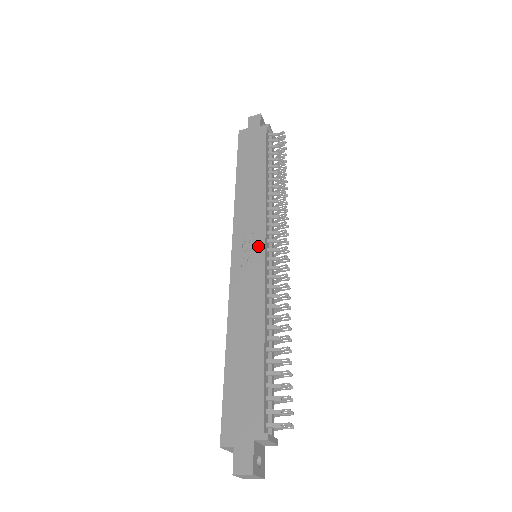
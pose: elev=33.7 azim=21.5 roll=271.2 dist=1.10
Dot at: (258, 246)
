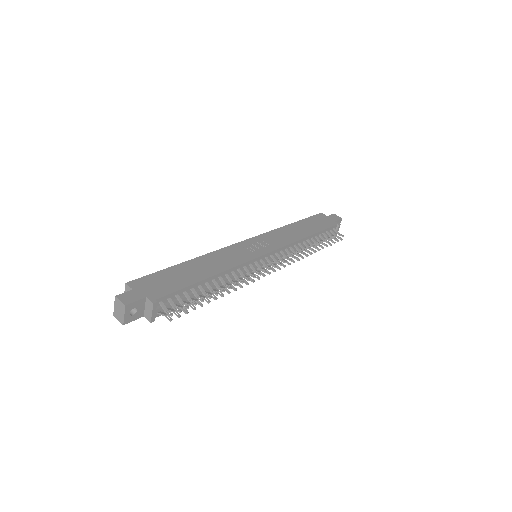
Dot at: (264, 250)
